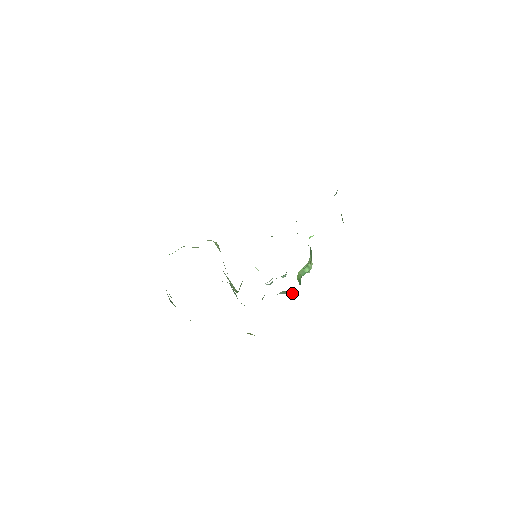
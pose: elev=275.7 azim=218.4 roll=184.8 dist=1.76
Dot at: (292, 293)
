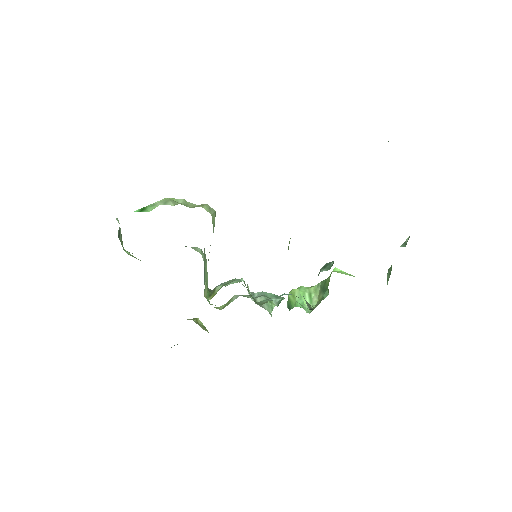
Dot at: (272, 306)
